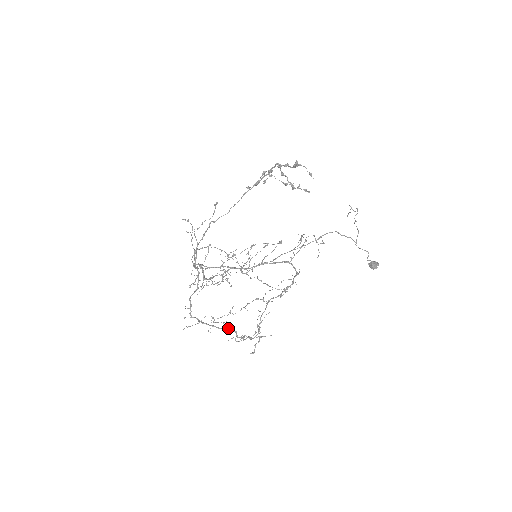
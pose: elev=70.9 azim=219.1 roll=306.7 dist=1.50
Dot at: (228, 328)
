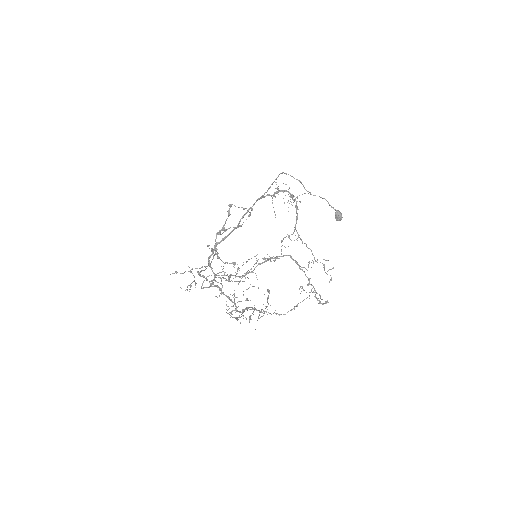
Dot at: (285, 255)
